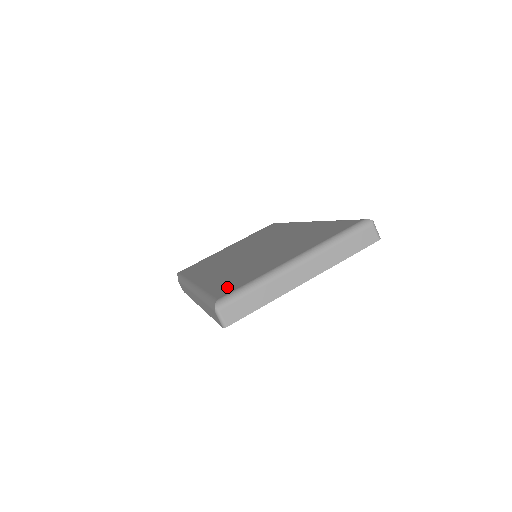
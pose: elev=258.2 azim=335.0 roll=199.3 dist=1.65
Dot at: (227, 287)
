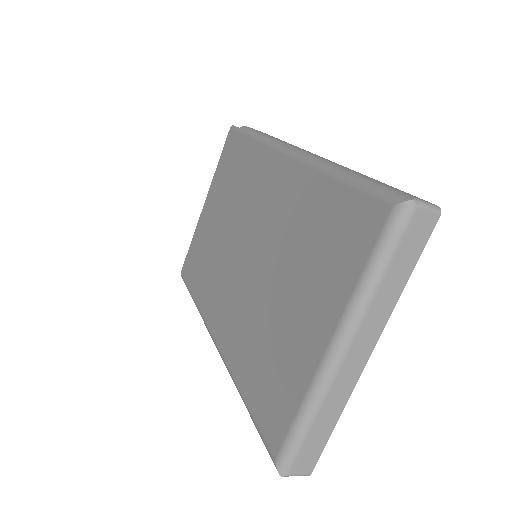
Dot at: (269, 410)
